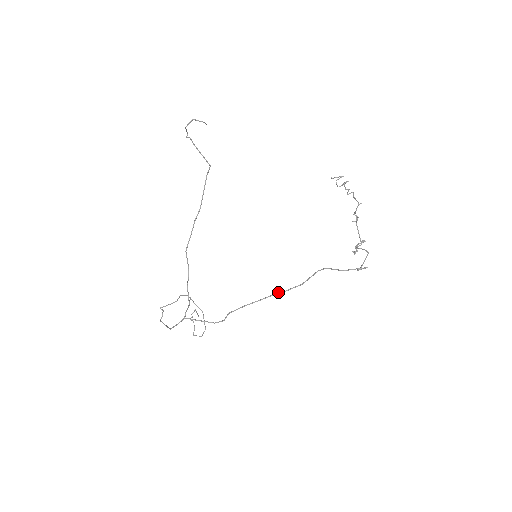
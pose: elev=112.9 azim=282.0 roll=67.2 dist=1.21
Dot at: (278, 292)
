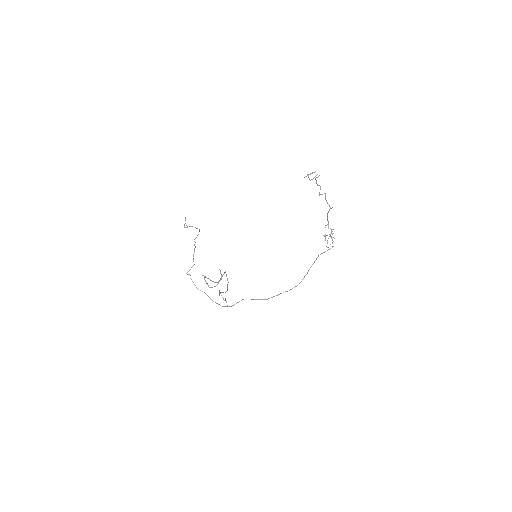
Dot at: occluded
